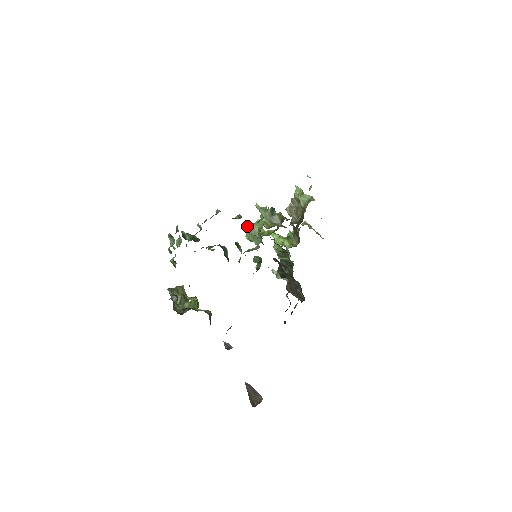
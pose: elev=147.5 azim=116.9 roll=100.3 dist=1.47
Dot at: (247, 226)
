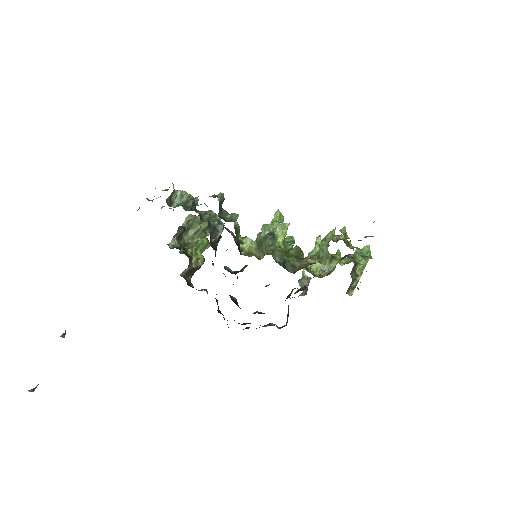
Dot at: occluded
